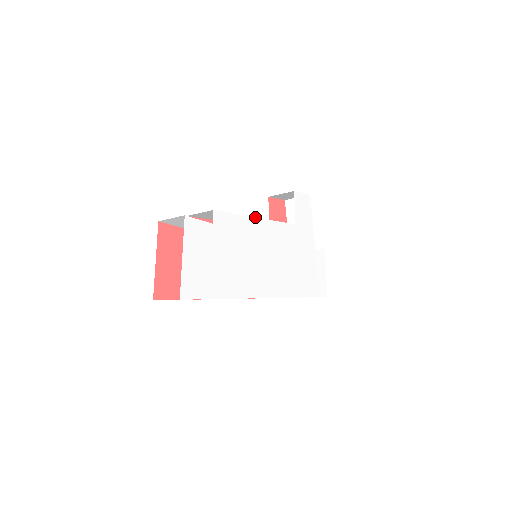
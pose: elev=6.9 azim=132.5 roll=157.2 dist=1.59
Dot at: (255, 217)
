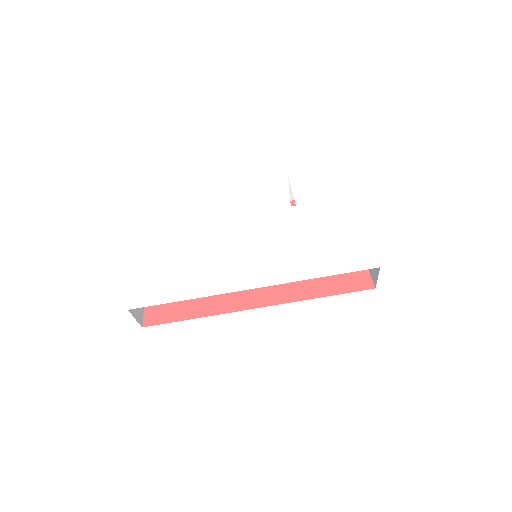
Dot at: occluded
